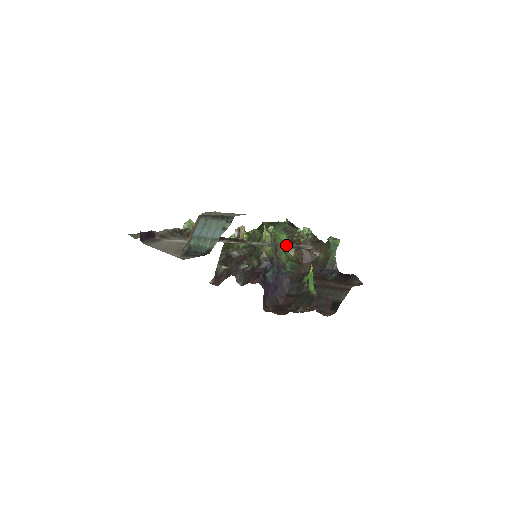
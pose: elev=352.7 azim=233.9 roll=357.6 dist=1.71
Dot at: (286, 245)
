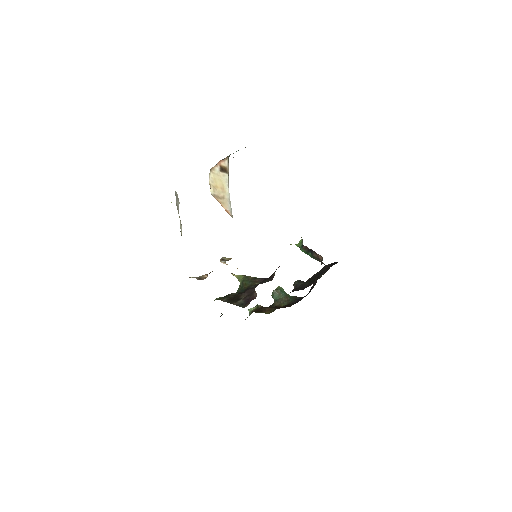
Dot at: occluded
